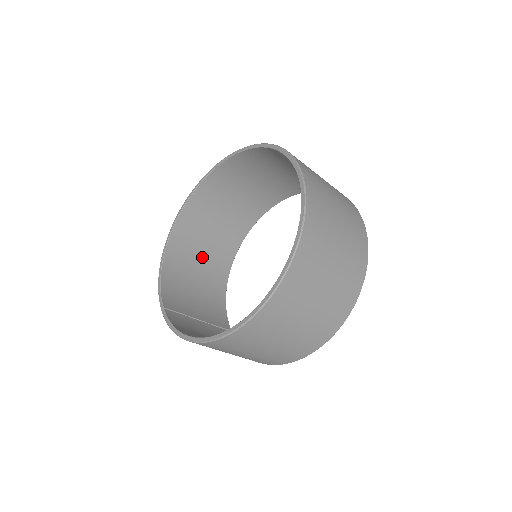
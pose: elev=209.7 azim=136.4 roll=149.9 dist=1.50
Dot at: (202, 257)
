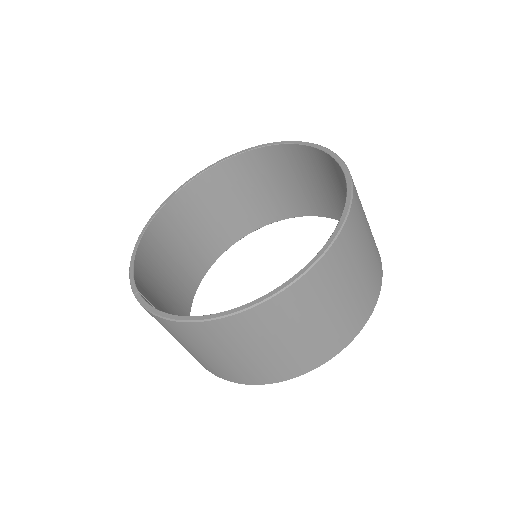
Dot at: (175, 262)
